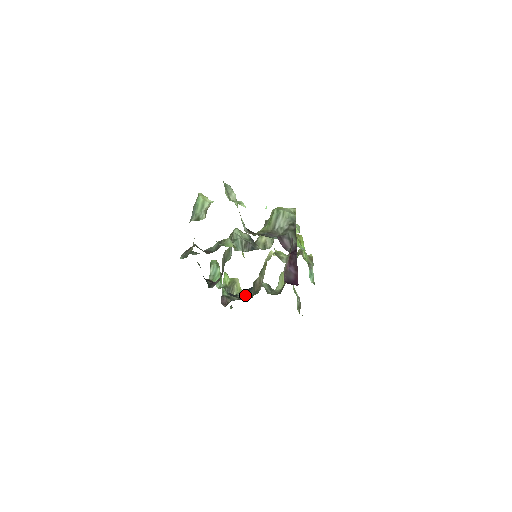
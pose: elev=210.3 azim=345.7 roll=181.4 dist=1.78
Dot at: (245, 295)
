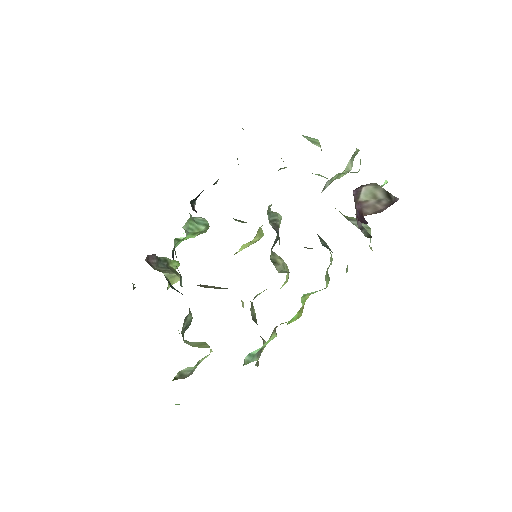
Dot at: occluded
